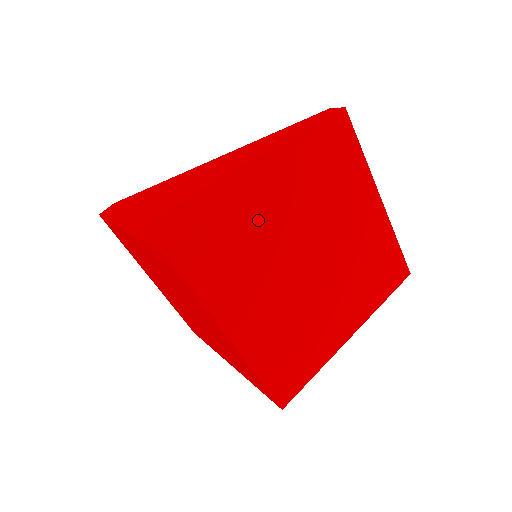
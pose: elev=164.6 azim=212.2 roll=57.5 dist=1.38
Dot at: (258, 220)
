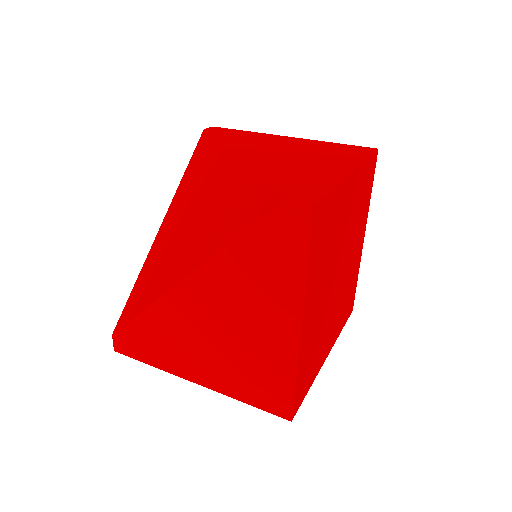
Dot at: (310, 333)
